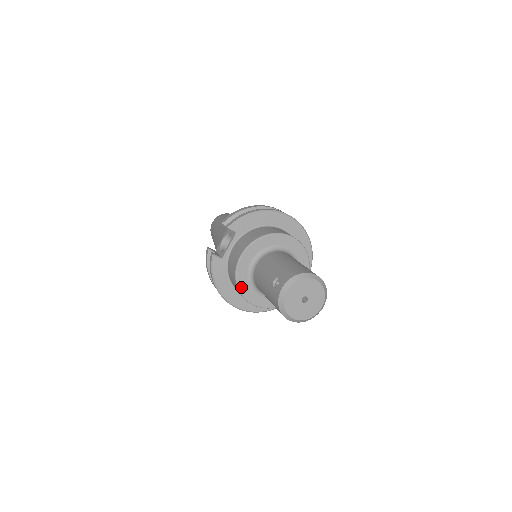
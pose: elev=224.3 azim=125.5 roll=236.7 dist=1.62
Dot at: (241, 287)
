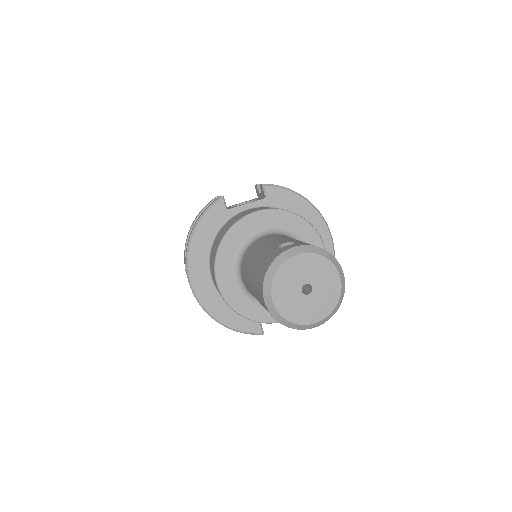
Dot at: (224, 247)
